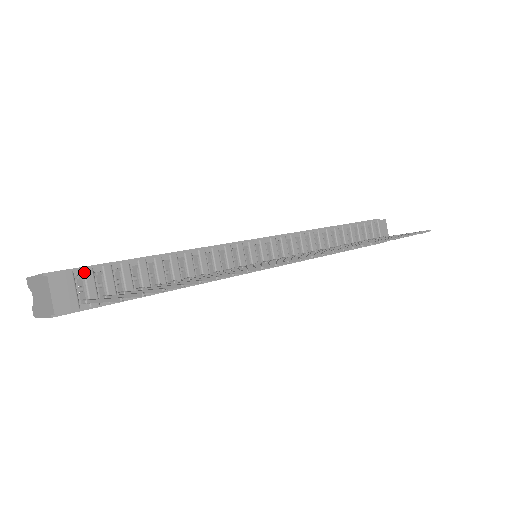
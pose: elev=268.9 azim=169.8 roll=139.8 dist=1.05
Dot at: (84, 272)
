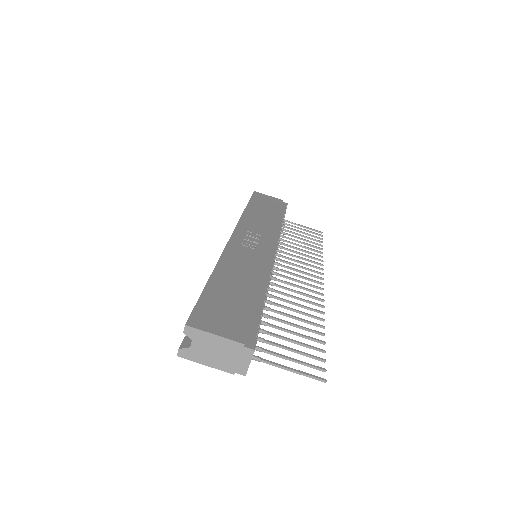
Dot at: occluded
